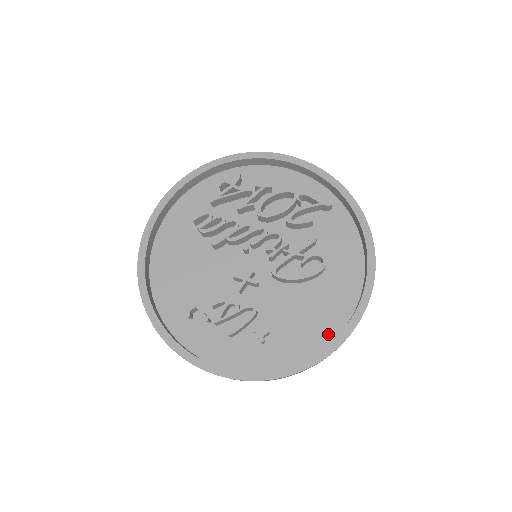
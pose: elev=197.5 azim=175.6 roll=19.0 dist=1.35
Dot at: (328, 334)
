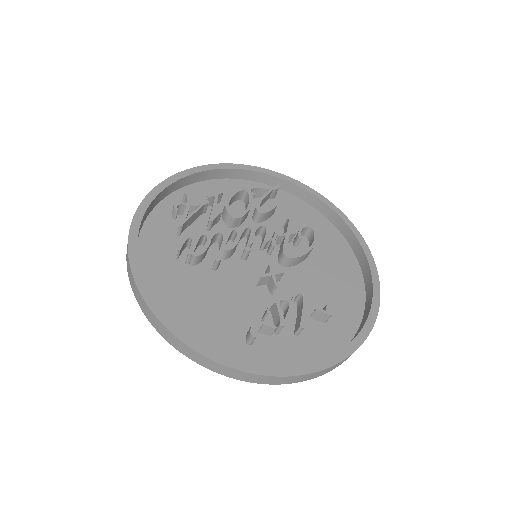
Dot at: (358, 284)
